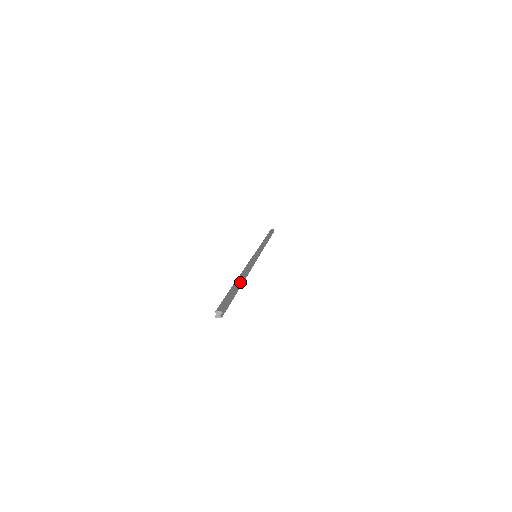
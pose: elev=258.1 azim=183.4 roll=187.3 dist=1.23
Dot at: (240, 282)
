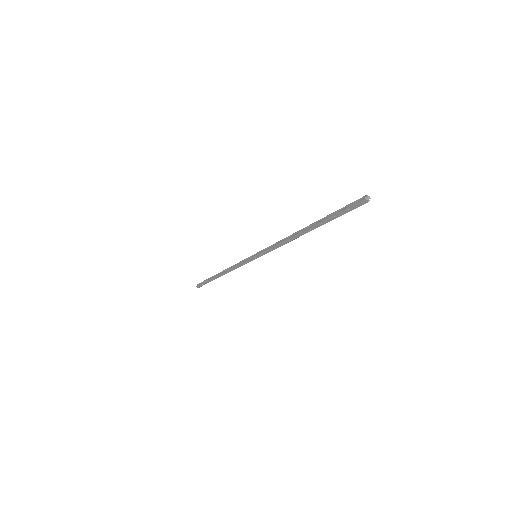
Dot at: (316, 226)
